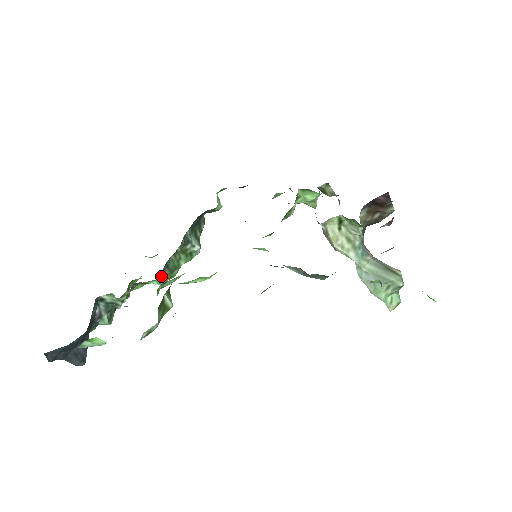
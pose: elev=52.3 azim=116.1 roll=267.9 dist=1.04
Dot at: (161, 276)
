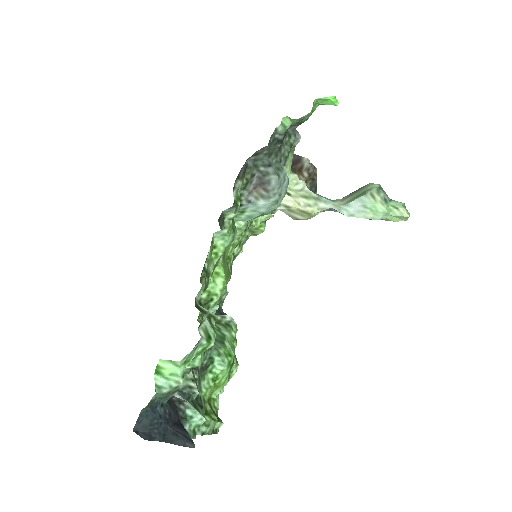
Dot at: (214, 349)
